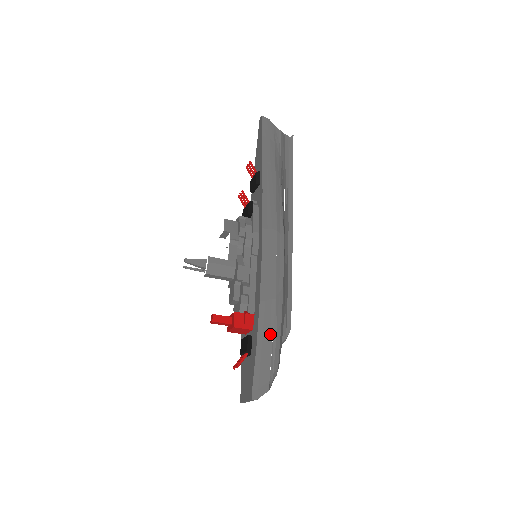
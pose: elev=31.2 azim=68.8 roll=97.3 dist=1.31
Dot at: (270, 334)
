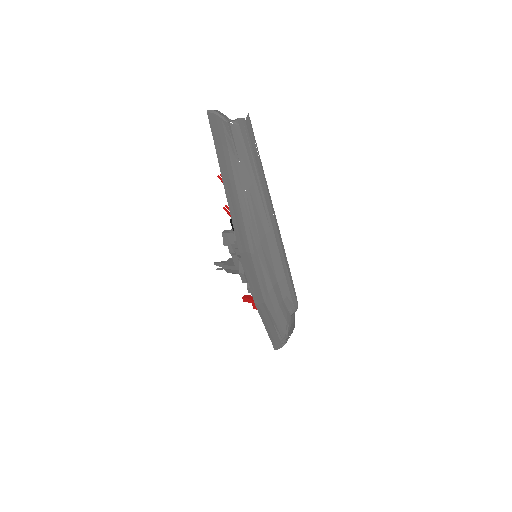
Dot at: (270, 321)
